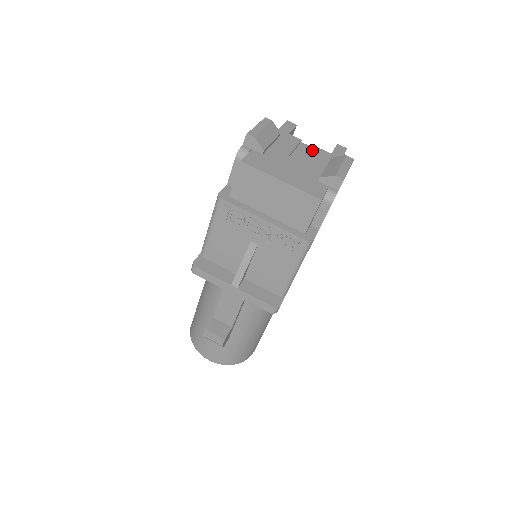
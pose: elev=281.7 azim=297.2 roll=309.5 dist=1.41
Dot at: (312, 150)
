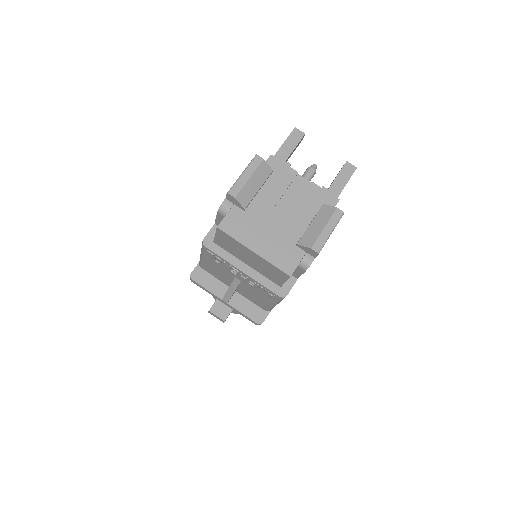
Dot at: (305, 190)
